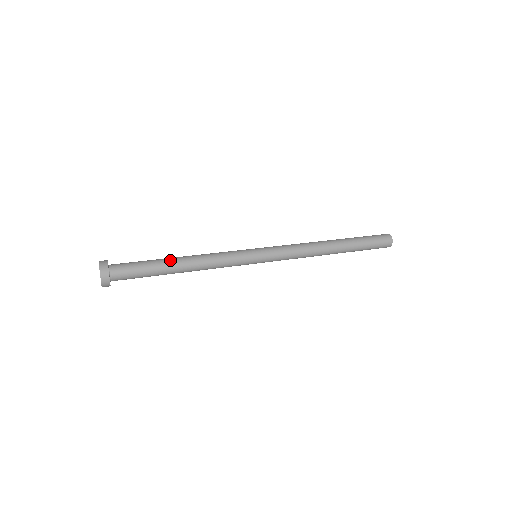
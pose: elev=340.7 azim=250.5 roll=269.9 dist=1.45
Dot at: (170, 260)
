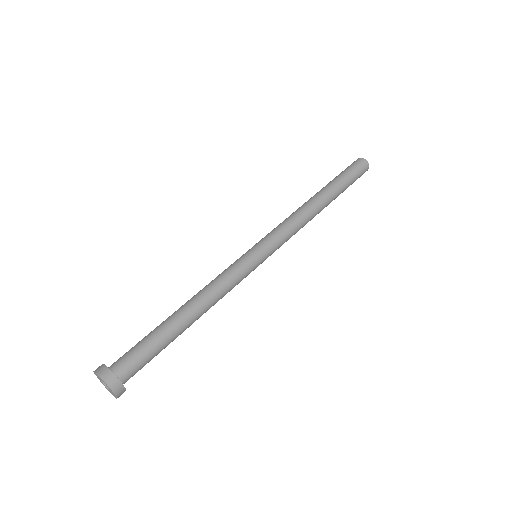
Dot at: (181, 325)
